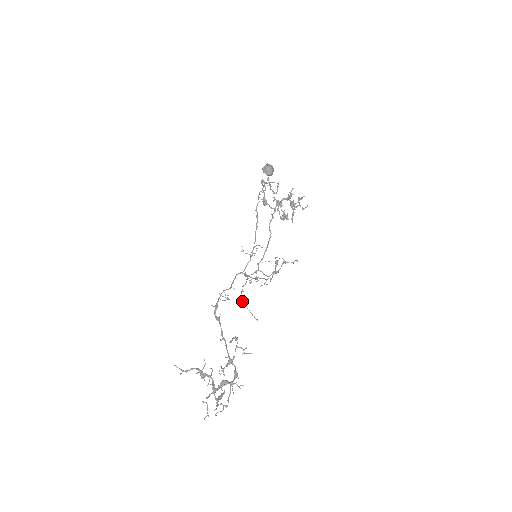
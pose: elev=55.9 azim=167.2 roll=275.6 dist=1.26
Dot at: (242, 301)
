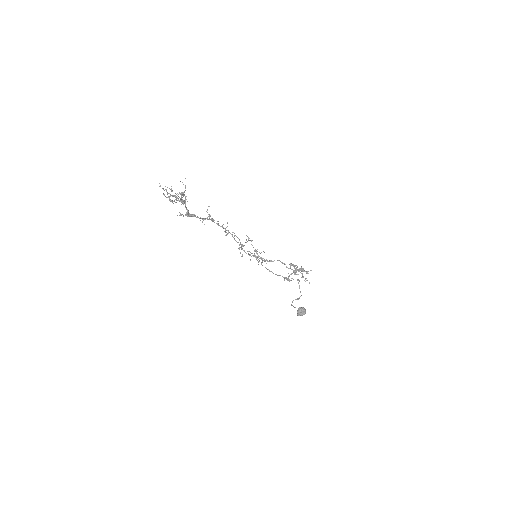
Dot at: occluded
